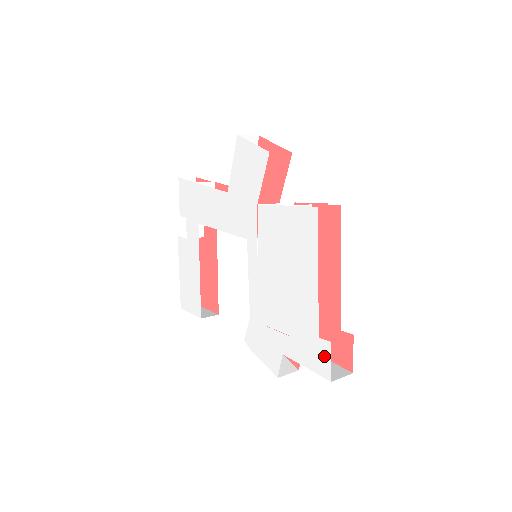
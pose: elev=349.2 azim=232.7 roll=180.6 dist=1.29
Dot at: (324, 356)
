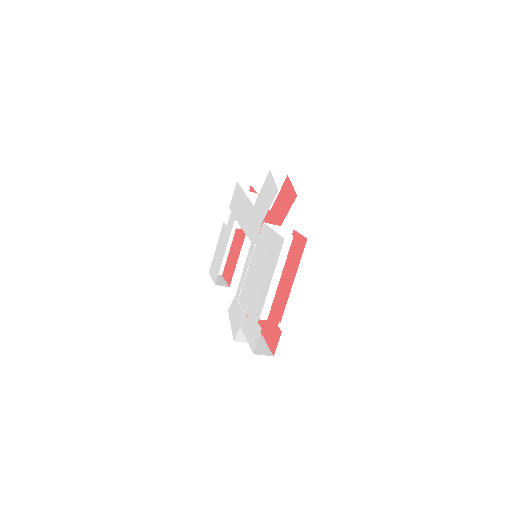
Dot at: (256, 336)
